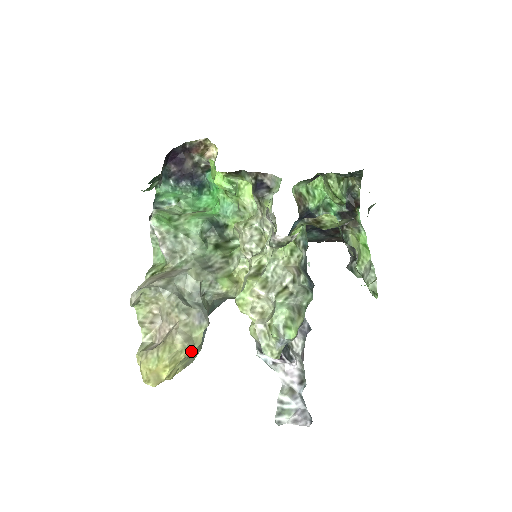
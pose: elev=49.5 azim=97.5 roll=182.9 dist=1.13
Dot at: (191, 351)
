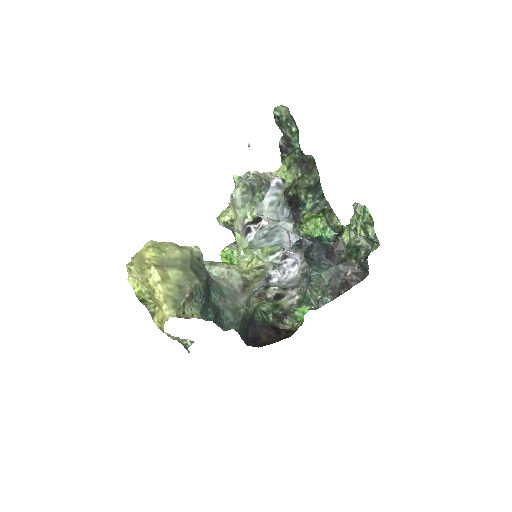
Dot at: (178, 251)
